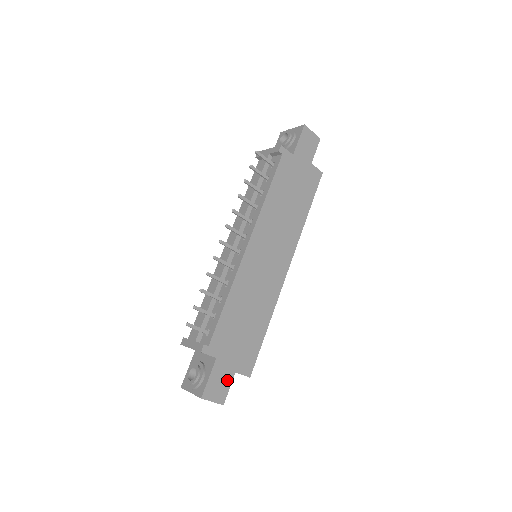
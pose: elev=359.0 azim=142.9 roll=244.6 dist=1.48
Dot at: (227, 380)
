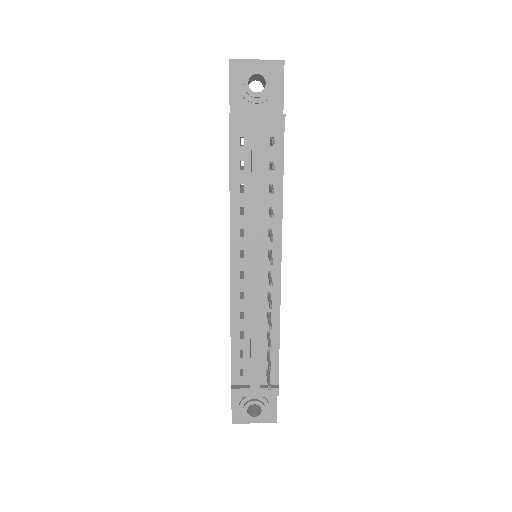
Dot at: occluded
